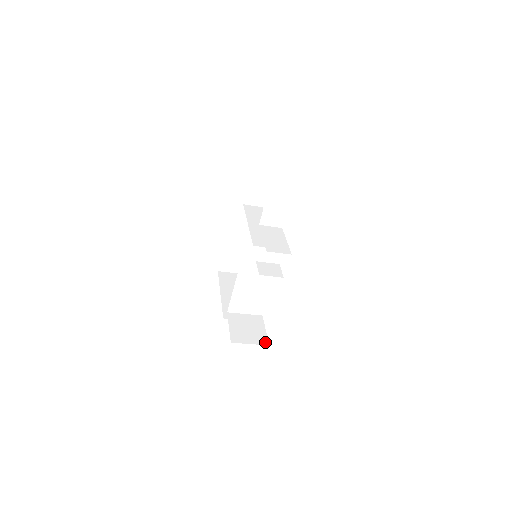
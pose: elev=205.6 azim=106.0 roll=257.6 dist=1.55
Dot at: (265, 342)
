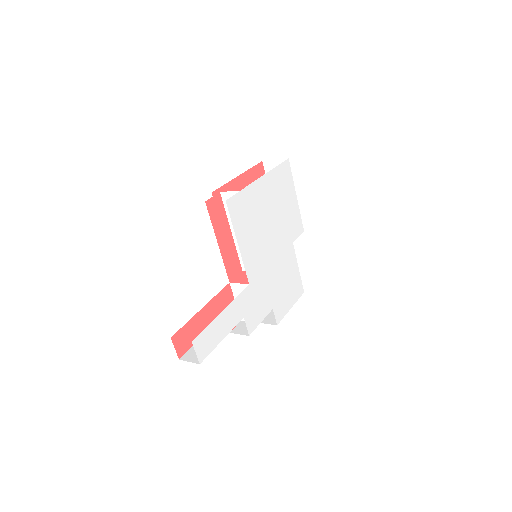
Dot at: occluded
